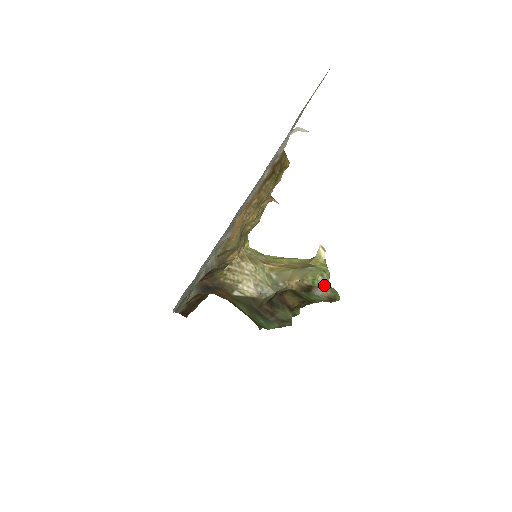
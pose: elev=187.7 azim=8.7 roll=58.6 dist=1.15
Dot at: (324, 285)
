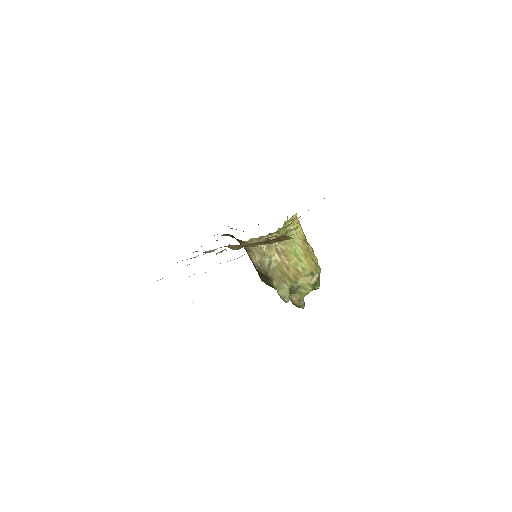
Dot at: (296, 297)
